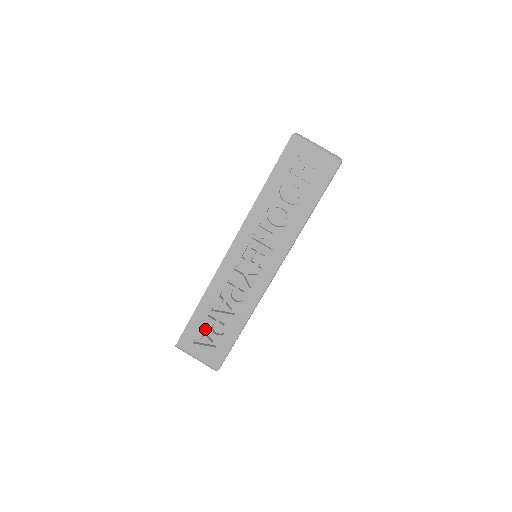
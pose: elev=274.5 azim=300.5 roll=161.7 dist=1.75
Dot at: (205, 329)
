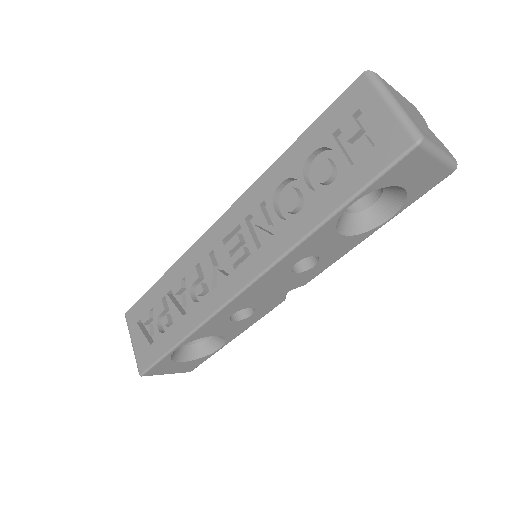
Dot at: occluded
